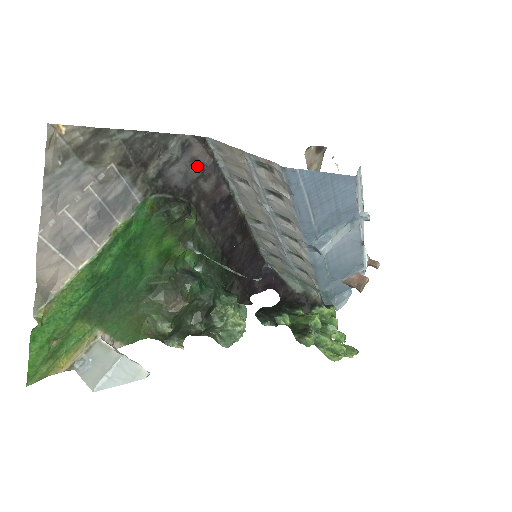
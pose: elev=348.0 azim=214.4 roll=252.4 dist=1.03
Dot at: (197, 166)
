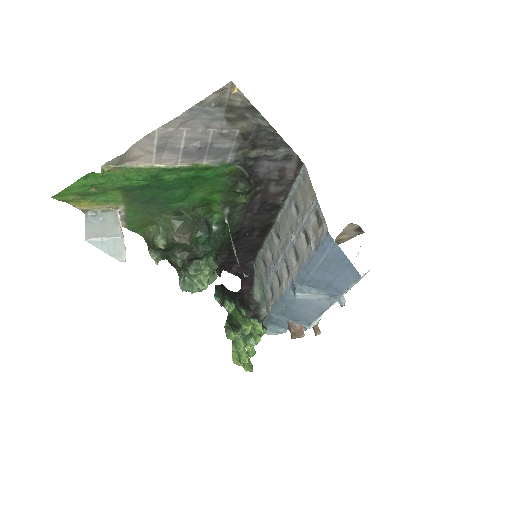
Dot at: (281, 173)
